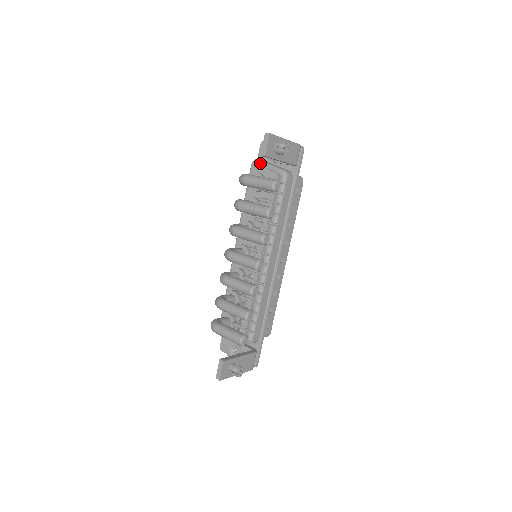
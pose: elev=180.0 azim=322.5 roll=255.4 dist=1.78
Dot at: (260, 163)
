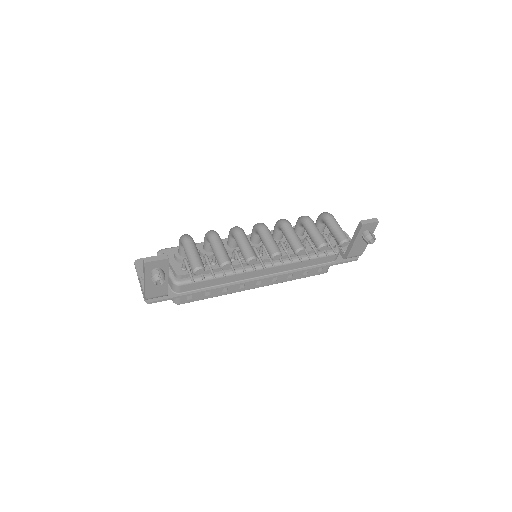
Dot at: occluded
